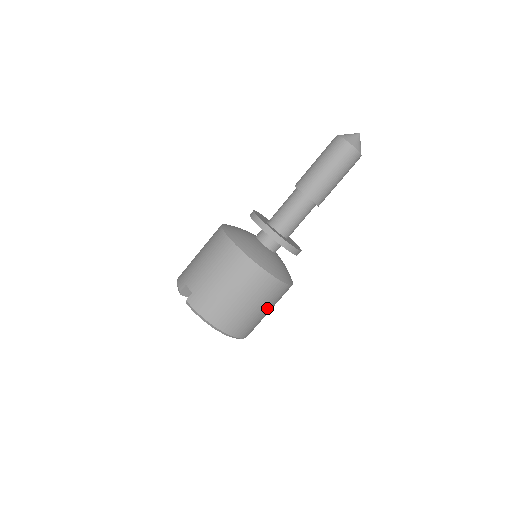
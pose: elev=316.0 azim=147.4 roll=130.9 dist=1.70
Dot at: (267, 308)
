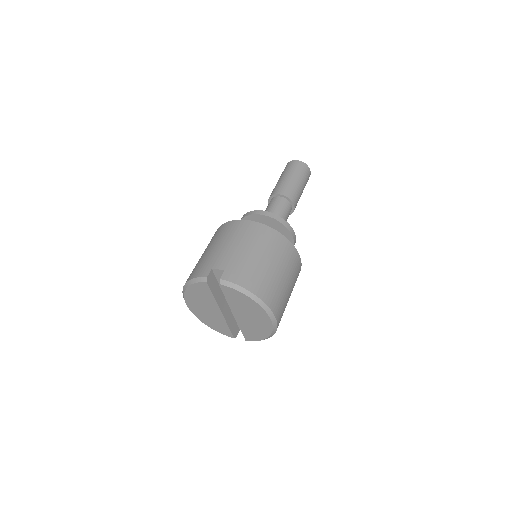
Dot at: (291, 289)
